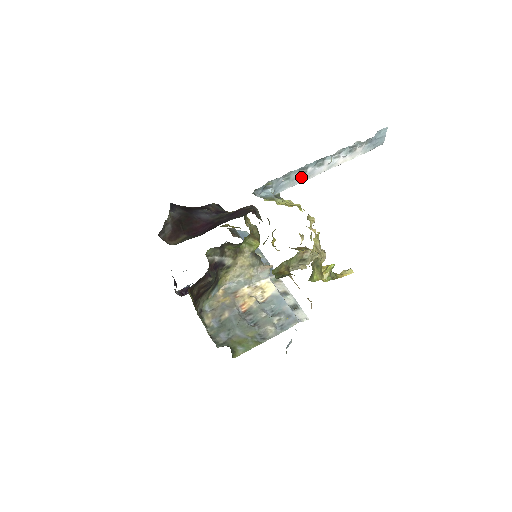
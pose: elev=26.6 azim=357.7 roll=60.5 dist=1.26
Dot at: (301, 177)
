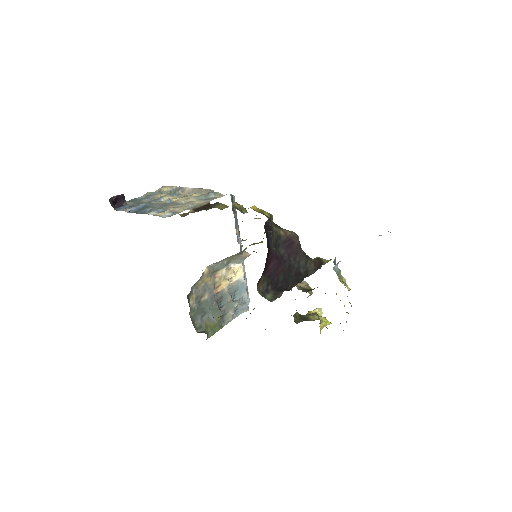
Dot at: occluded
